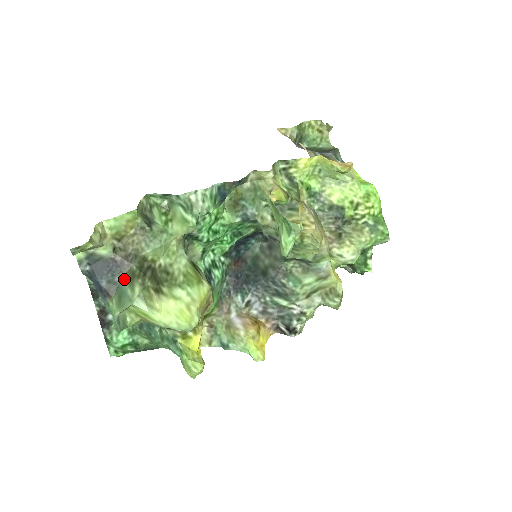
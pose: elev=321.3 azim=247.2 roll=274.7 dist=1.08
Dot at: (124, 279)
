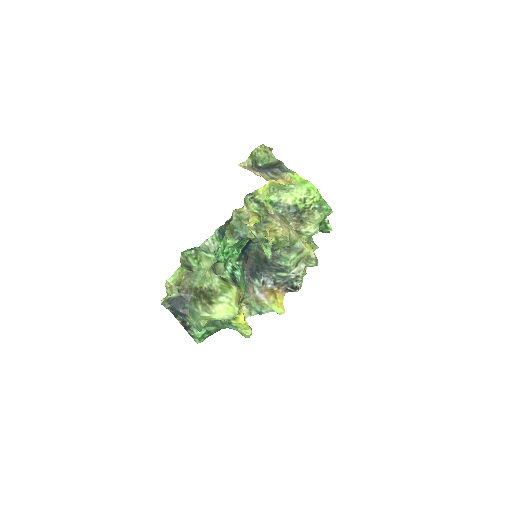
Dot at: (190, 304)
